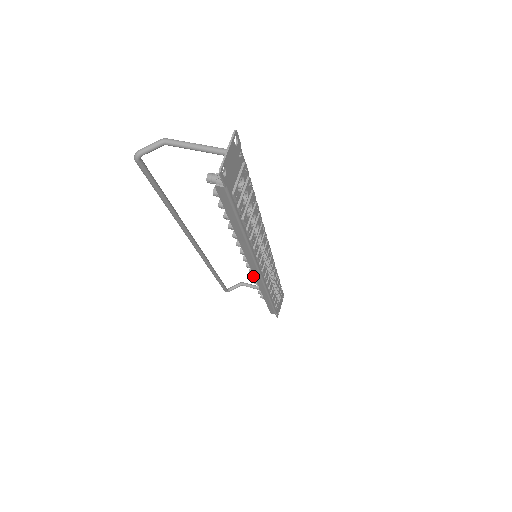
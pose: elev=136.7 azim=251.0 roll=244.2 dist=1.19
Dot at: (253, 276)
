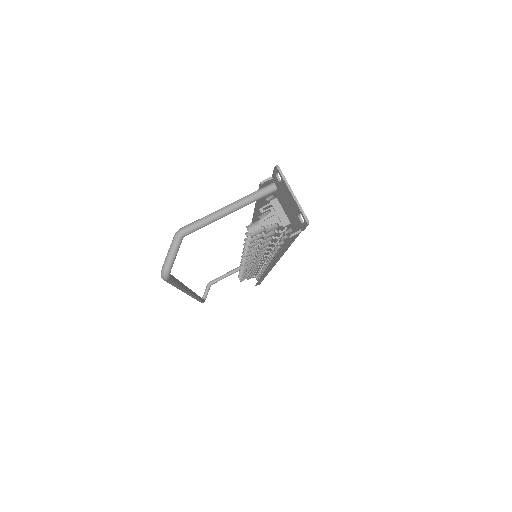
Dot at: occluded
